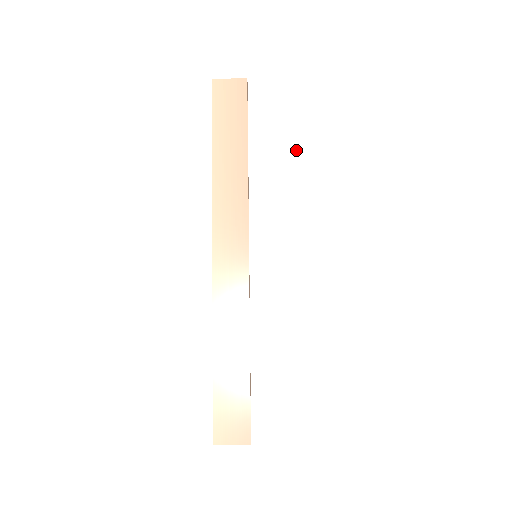
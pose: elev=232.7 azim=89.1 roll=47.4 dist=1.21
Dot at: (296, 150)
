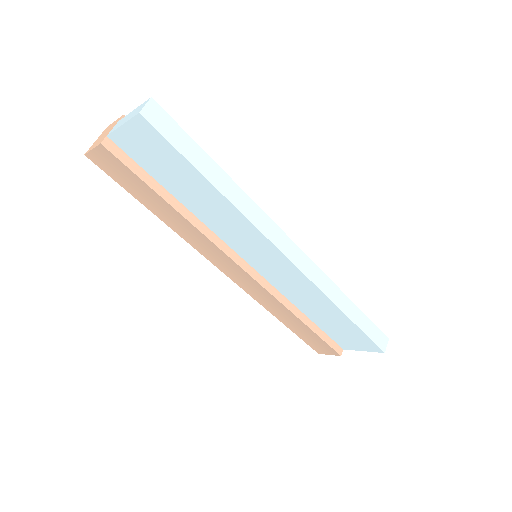
Dot at: (202, 183)
